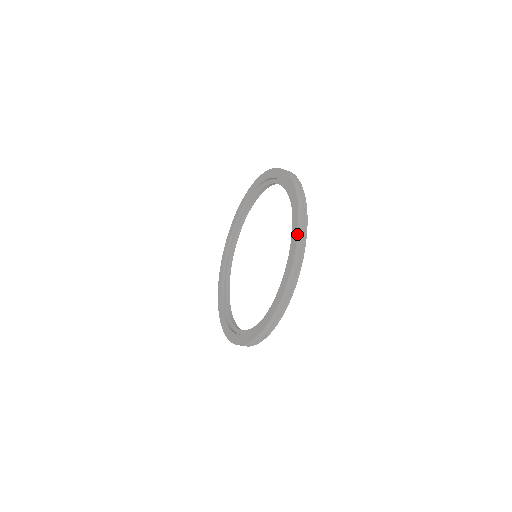
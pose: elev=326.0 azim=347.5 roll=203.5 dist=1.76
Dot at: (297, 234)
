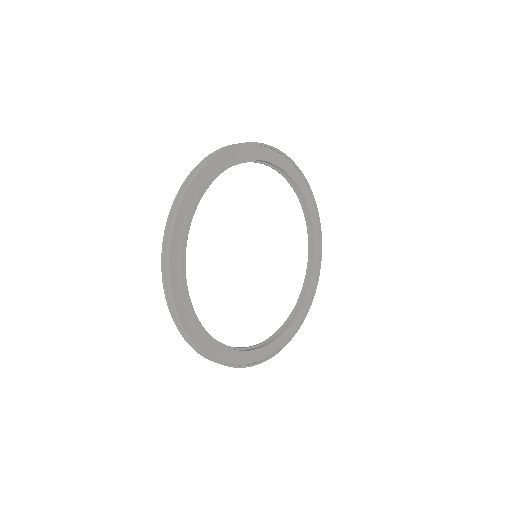
Dot at: (162, 247)
